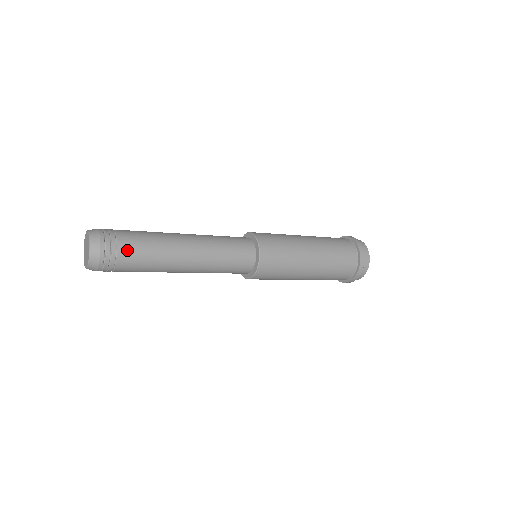
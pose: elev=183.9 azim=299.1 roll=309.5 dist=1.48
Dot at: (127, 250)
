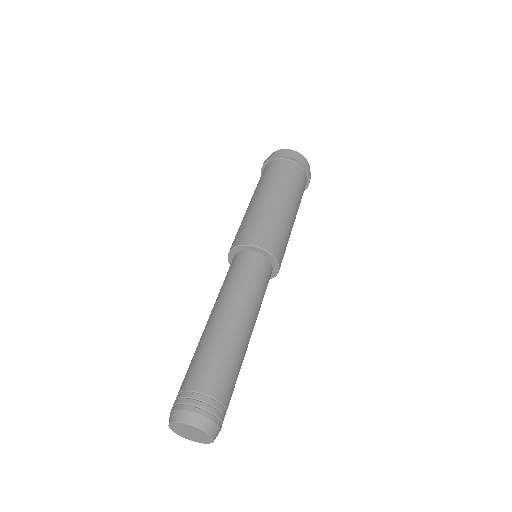
Dot at: (229, 402)
